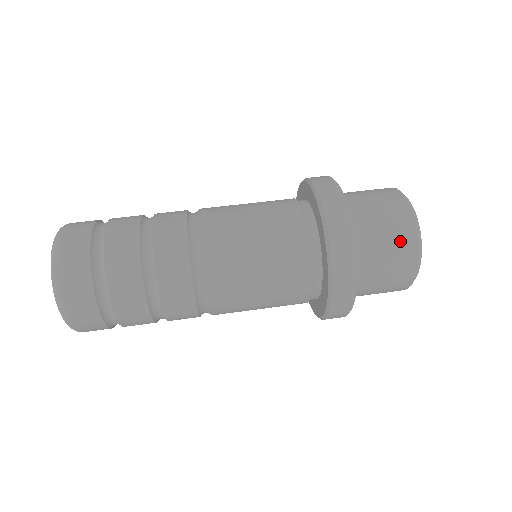
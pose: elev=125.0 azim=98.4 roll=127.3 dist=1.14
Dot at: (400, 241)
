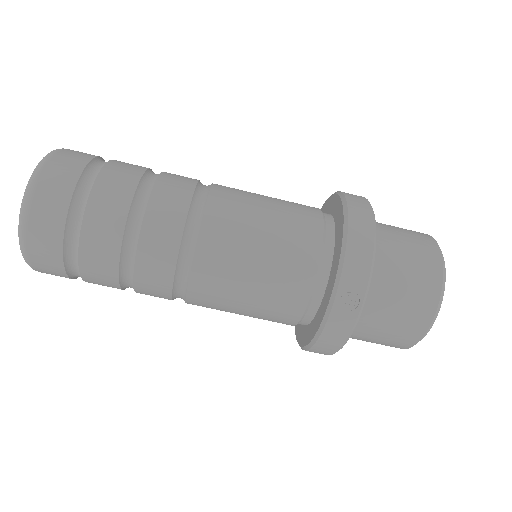
Dot at: occluded
